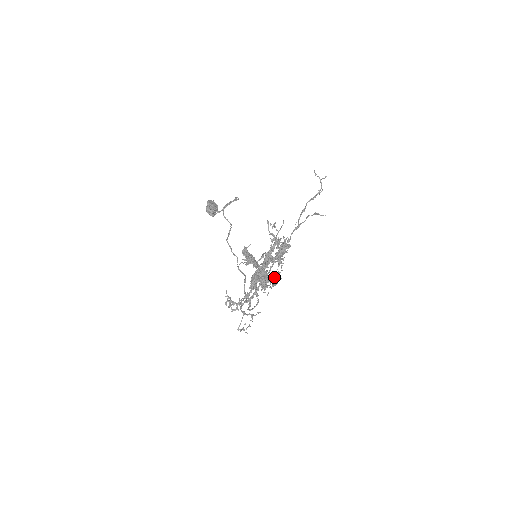
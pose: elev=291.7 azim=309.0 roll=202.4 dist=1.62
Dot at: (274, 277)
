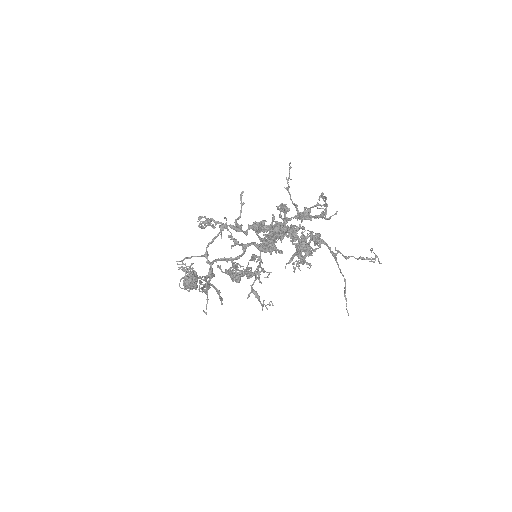
Dot at: occluded
